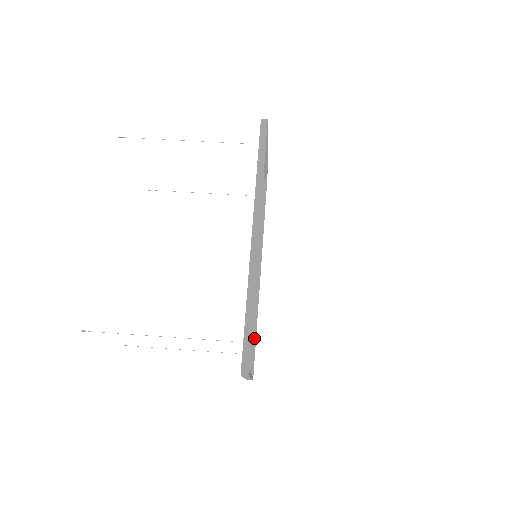
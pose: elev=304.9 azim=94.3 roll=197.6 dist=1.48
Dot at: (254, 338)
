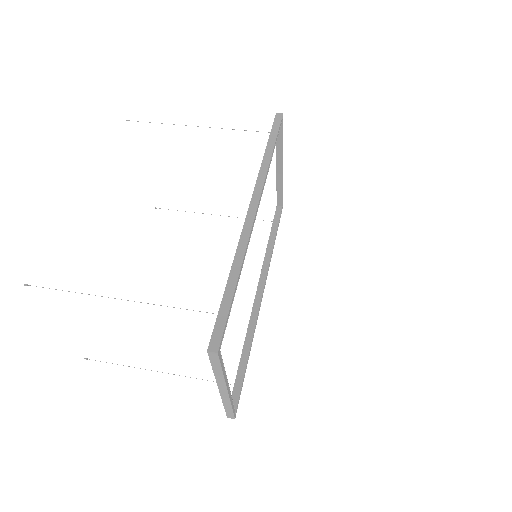
Dot at: (244, 366)
